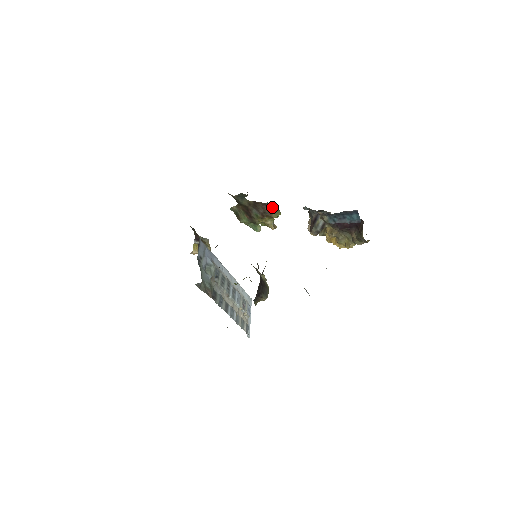
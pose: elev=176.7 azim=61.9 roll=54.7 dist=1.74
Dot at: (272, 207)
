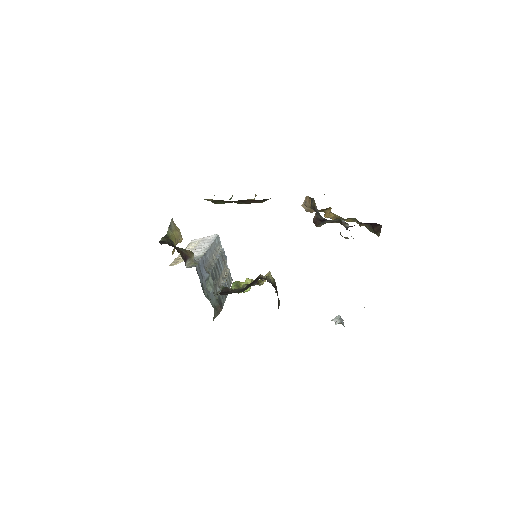
Dot at: (264, 200)
